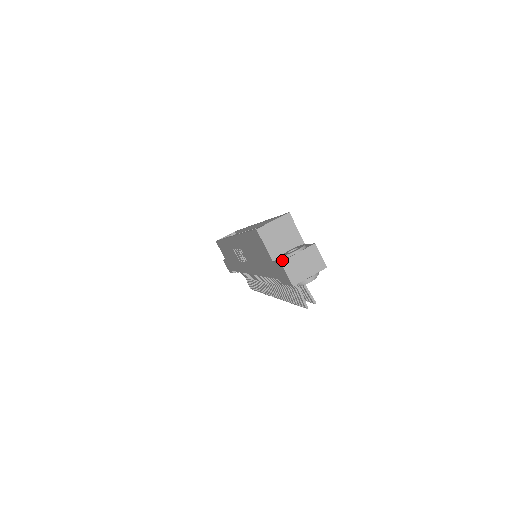
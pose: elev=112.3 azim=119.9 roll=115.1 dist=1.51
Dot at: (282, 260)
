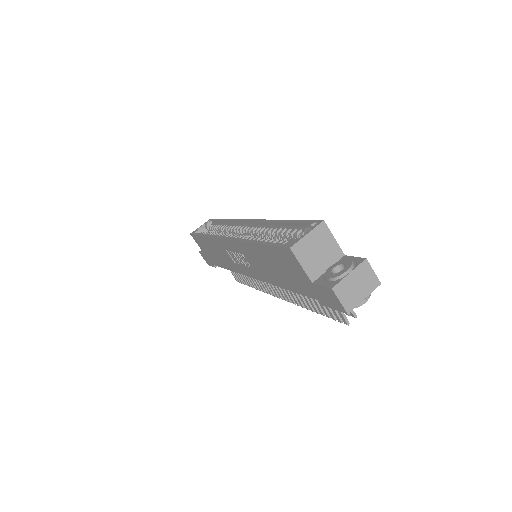
Dot at: (332, 285)
